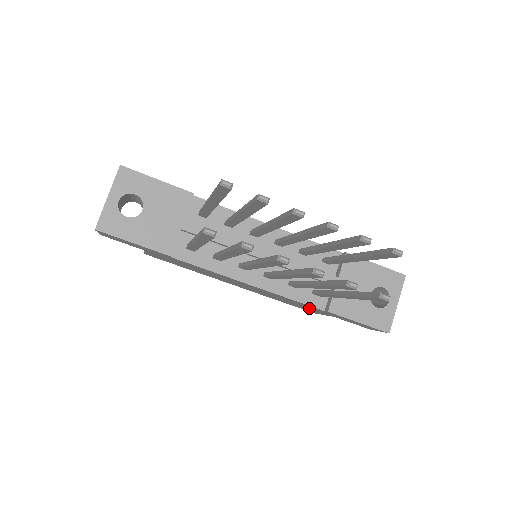
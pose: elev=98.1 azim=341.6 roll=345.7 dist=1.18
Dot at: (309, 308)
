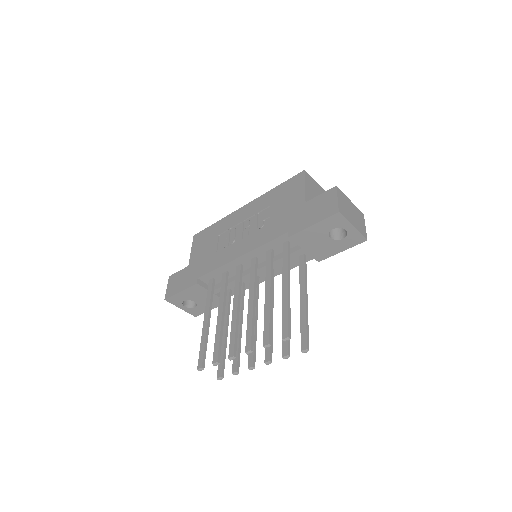
Dot at: occluded
